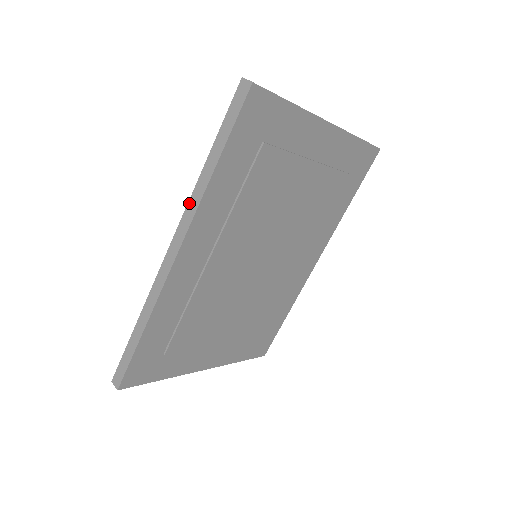
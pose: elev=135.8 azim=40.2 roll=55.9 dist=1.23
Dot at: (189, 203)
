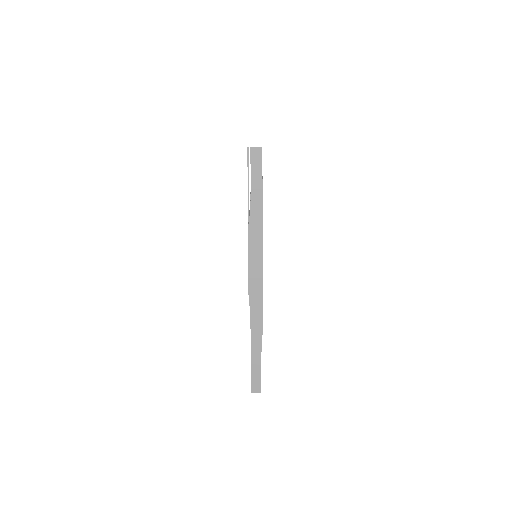
Dot at: (252, 241)
